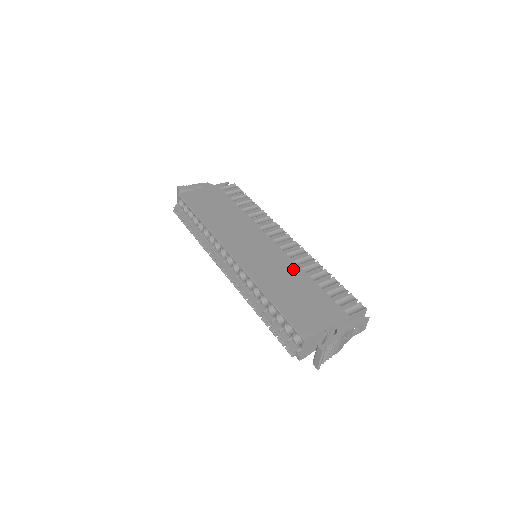
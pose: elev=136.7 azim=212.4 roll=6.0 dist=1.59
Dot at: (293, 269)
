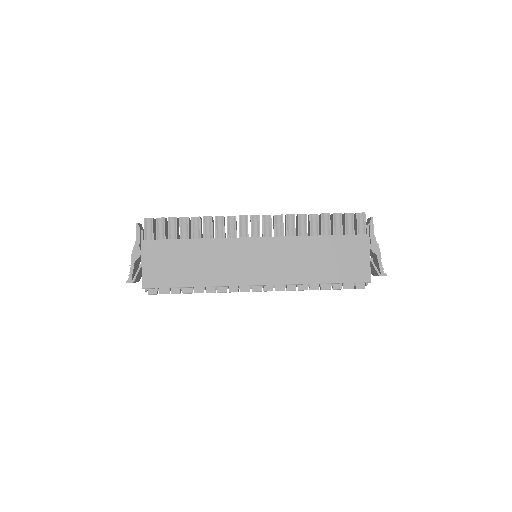
Dot at: (300, 244)
